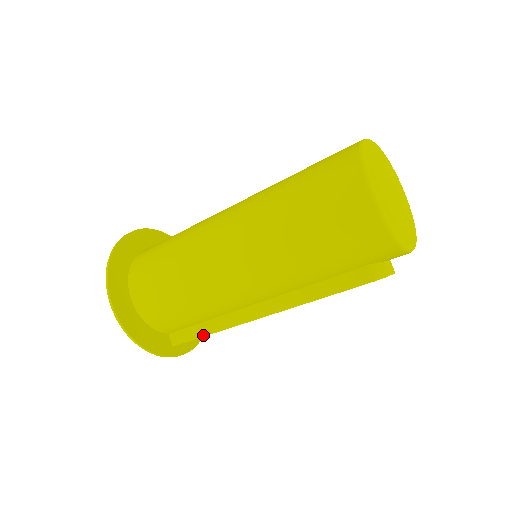
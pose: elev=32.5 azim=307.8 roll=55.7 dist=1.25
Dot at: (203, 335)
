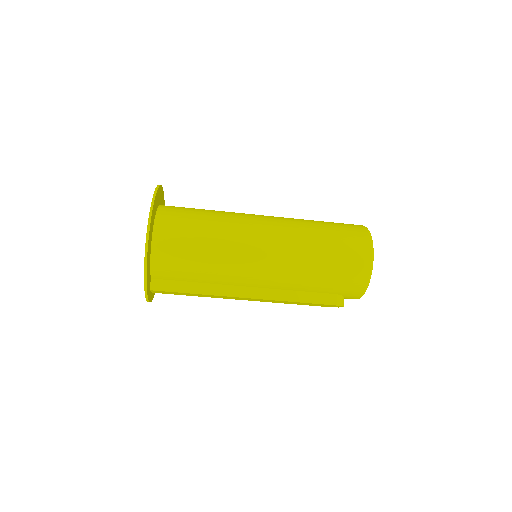
Dot at: (187, 292)
